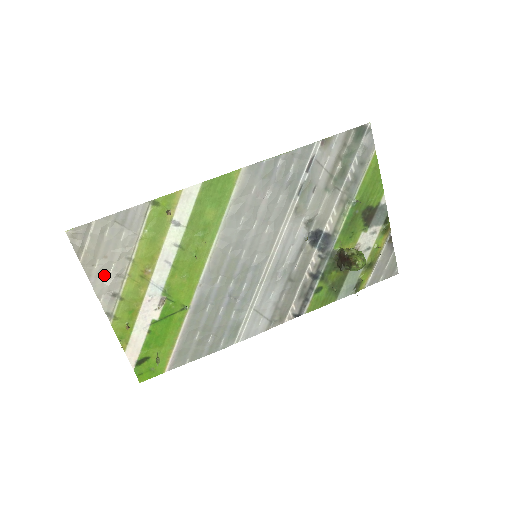
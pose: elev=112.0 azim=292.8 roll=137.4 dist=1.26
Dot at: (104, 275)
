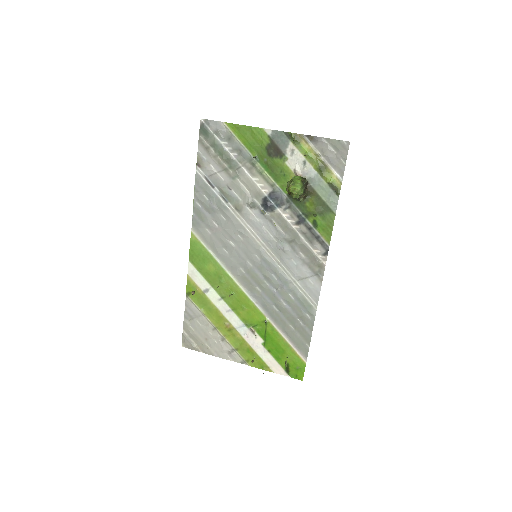
Dot at: (217, 347)
